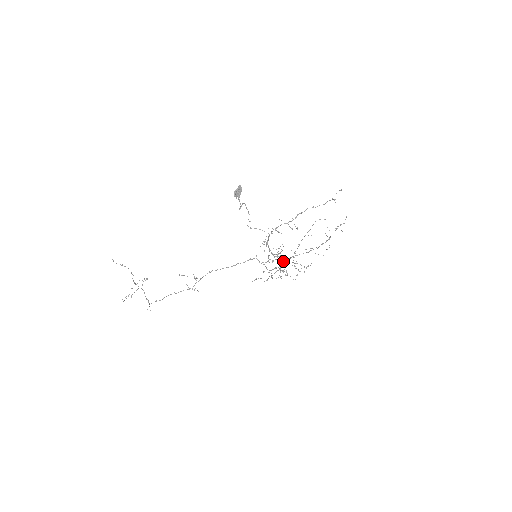
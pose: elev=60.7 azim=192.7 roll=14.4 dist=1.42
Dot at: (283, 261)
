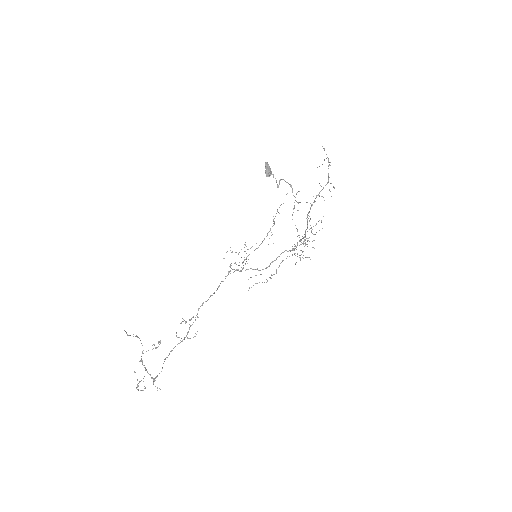
Dot at: (315, 234)
